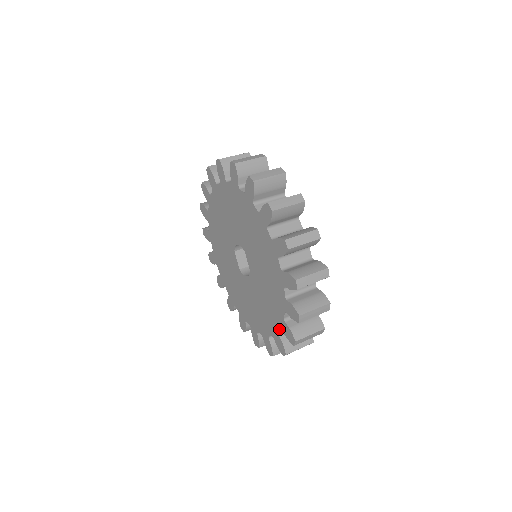
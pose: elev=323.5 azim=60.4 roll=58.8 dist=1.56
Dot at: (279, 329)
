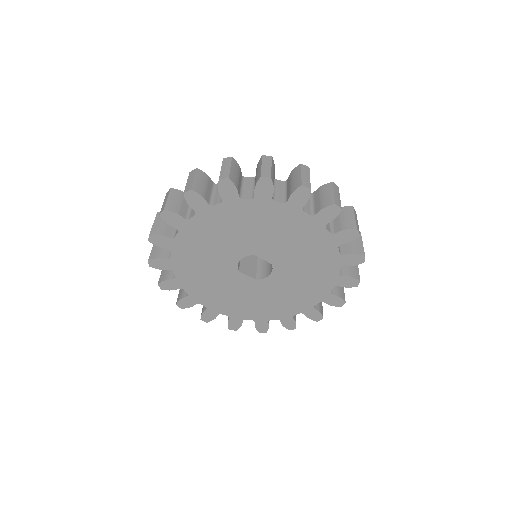
Dot at: occluded
